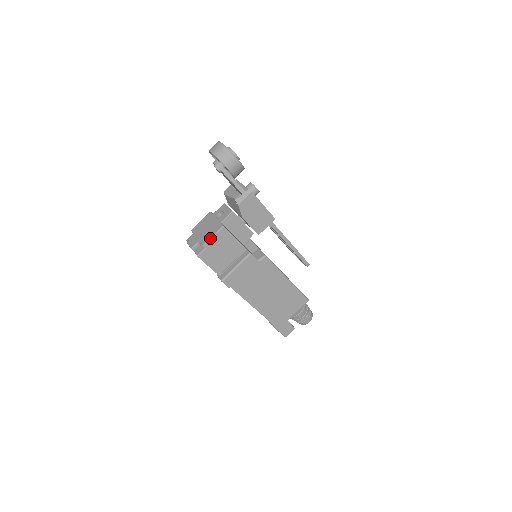
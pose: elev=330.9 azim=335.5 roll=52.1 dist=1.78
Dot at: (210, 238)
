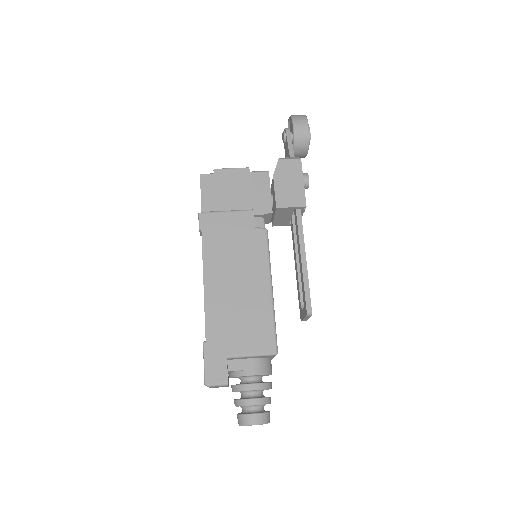
Dot at: (227, 168)
